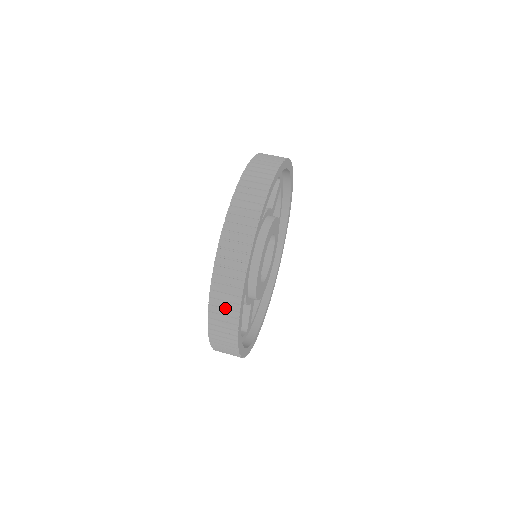
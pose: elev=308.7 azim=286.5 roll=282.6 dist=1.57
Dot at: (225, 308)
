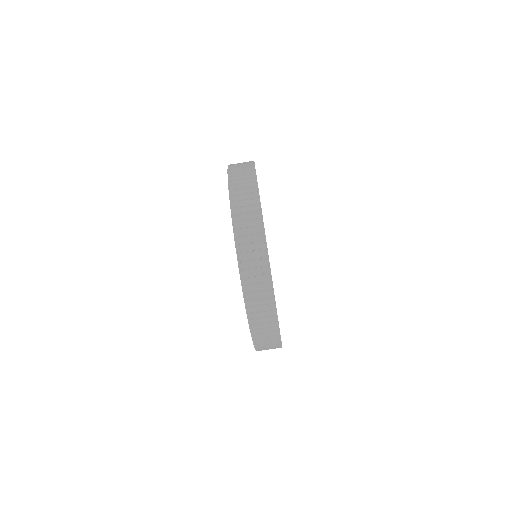
Dot at: occluded
